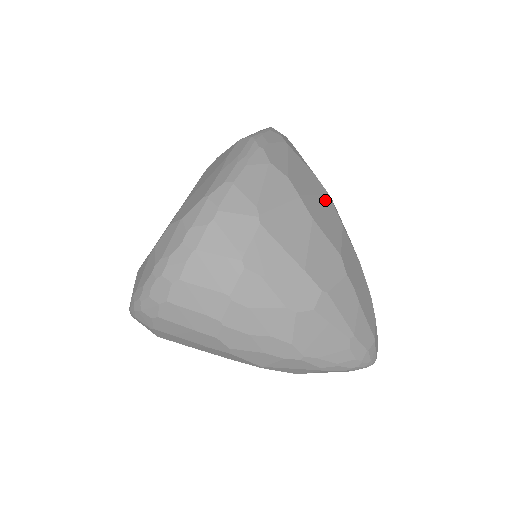
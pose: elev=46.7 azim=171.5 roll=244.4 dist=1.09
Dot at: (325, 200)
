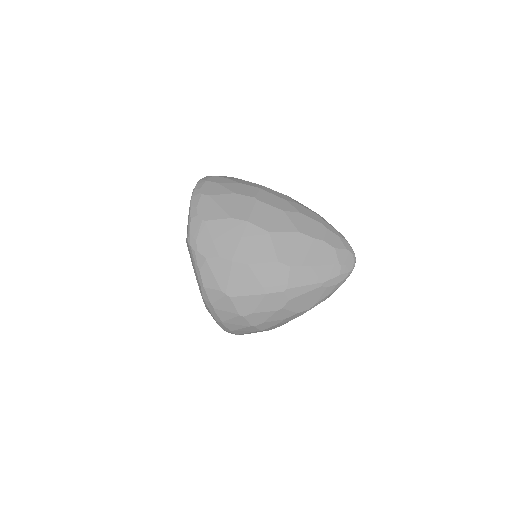
Dot at: (248, 232)
